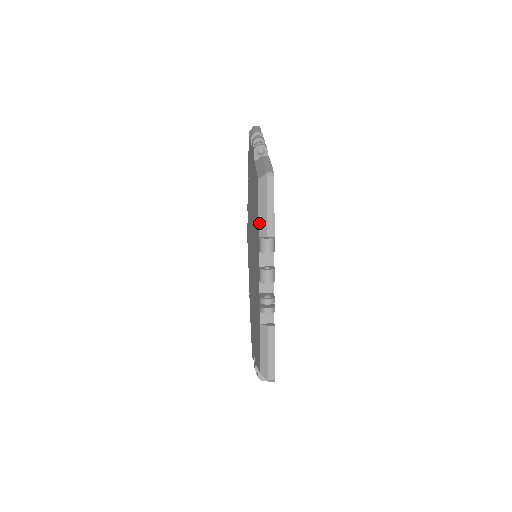
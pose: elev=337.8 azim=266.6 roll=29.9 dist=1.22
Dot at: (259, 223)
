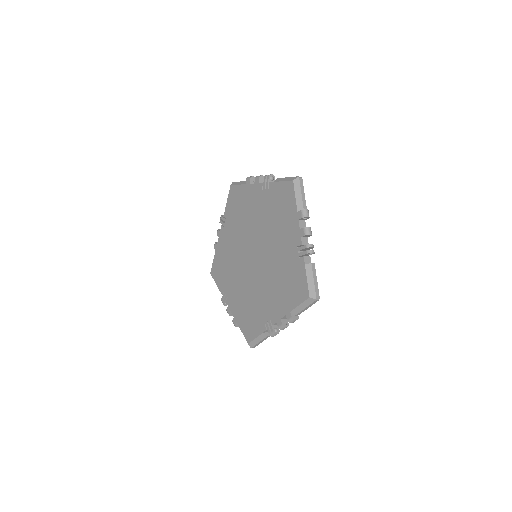
Dot at: (297, 204)
